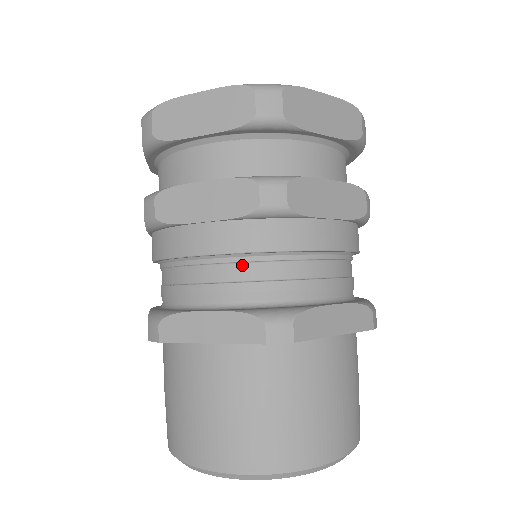
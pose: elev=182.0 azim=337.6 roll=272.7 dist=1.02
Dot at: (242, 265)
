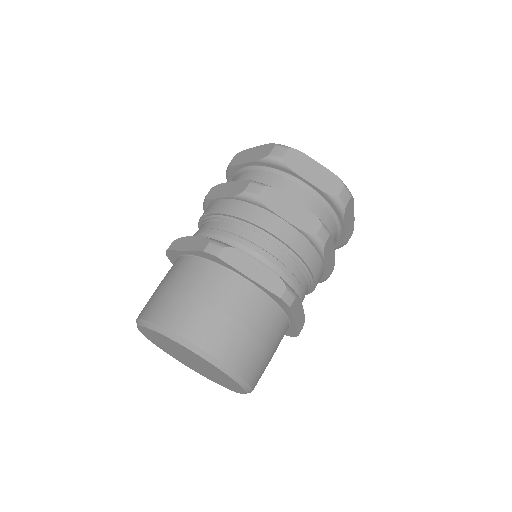
Dot at: (224, 222)
